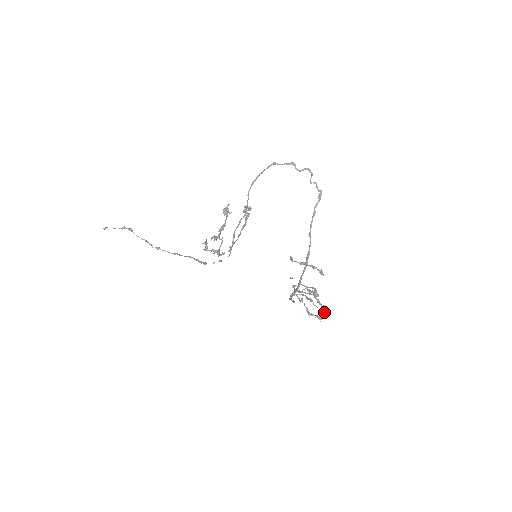
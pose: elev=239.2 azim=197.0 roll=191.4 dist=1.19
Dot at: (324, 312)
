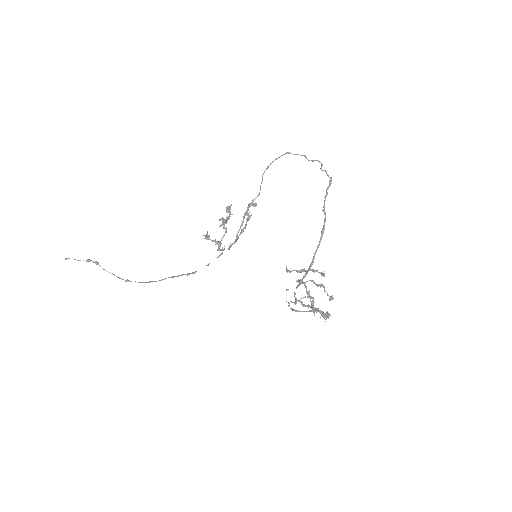
Dot at: (328, 313)
